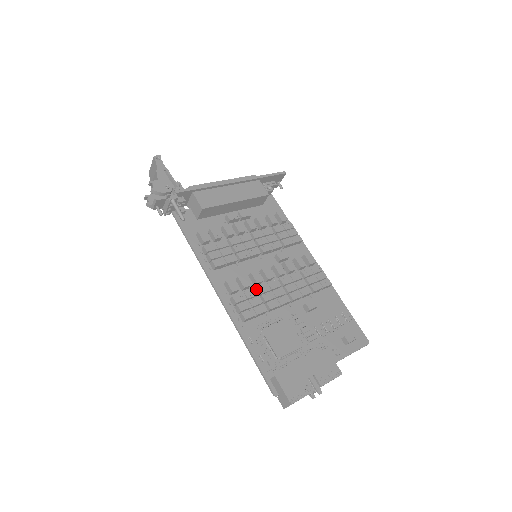
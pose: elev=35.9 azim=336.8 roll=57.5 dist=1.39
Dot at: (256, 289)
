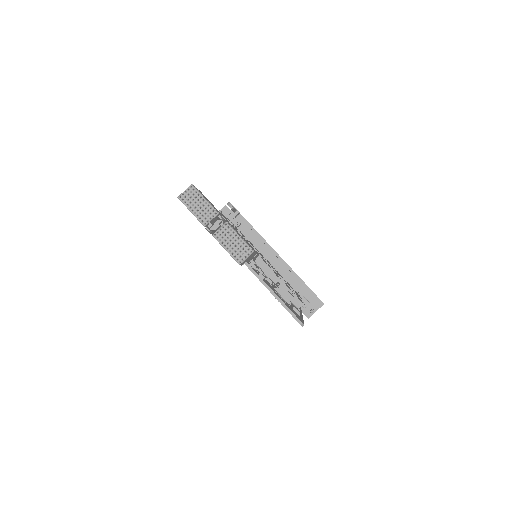
Dot at: occluded
